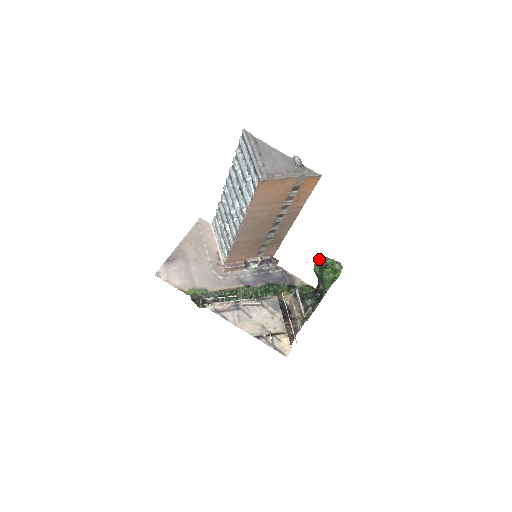
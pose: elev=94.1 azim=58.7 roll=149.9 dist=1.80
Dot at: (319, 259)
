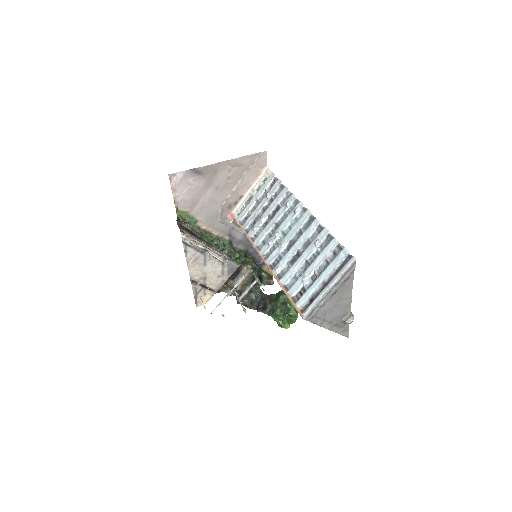
Dot at: occluded
